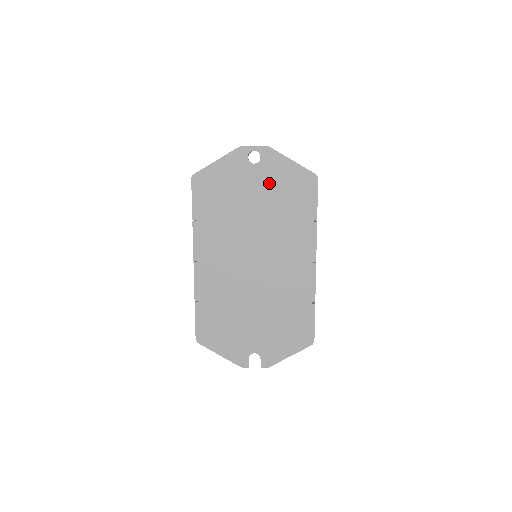
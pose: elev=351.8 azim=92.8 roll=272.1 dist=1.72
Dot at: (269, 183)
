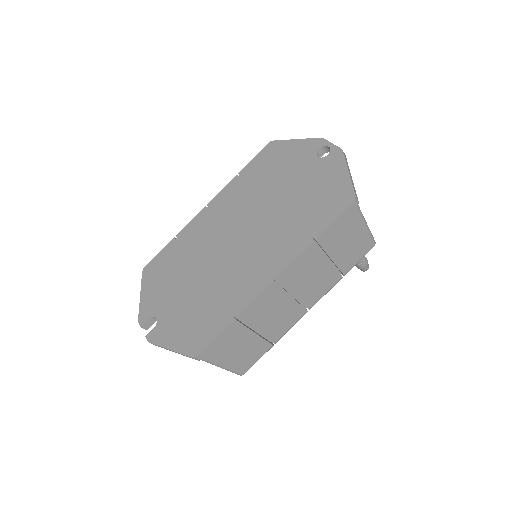
Dot at: (313, 180)
